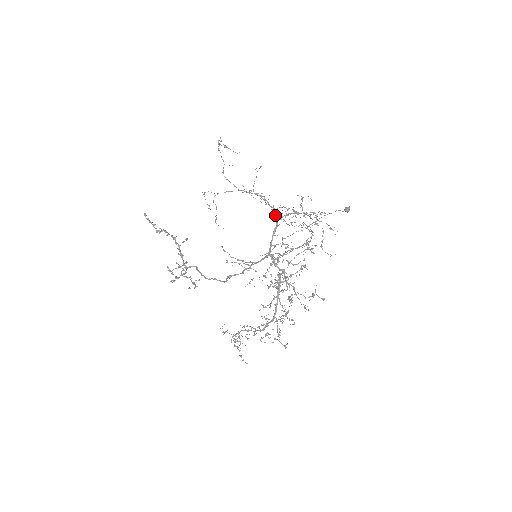
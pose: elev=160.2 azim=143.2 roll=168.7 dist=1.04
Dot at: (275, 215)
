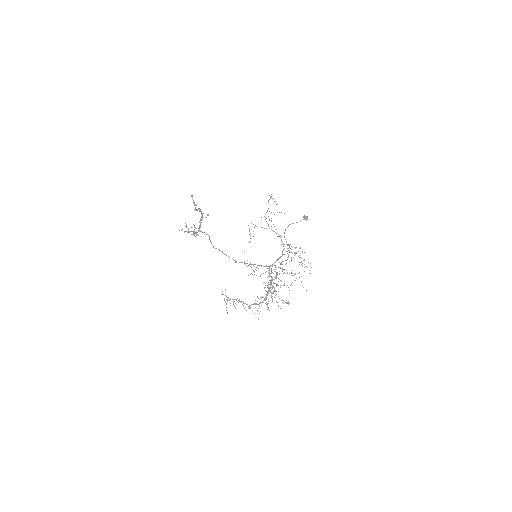
Dot at: (283, 250)
